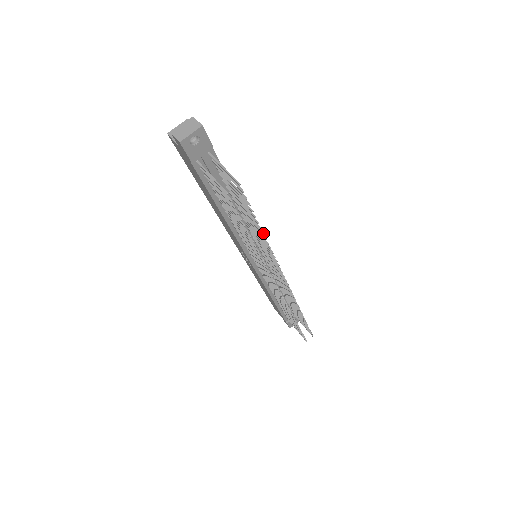
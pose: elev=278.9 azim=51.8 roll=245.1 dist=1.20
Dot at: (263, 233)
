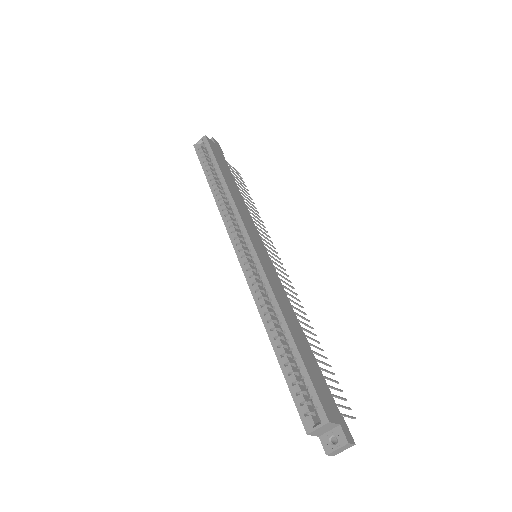
Dot at: occluded
